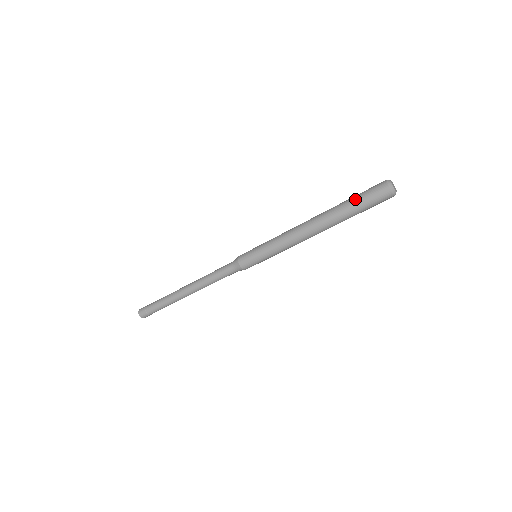
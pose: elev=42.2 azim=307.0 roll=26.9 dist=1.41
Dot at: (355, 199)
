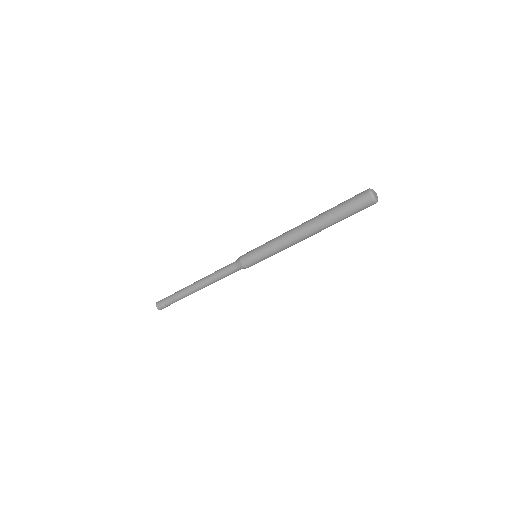
Dot at: (343, 213)
